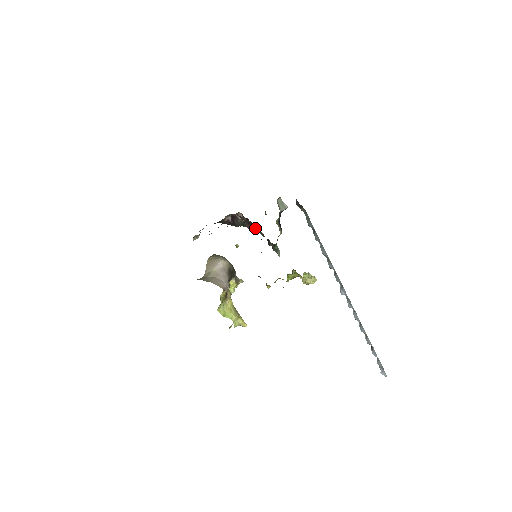
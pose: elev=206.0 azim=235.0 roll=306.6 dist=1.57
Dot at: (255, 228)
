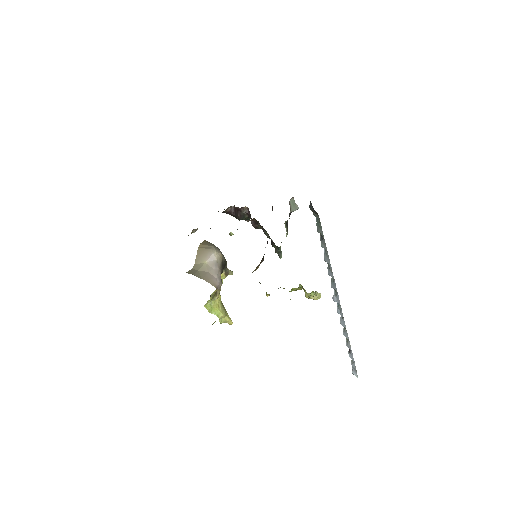
Dot at: (263, 230)
